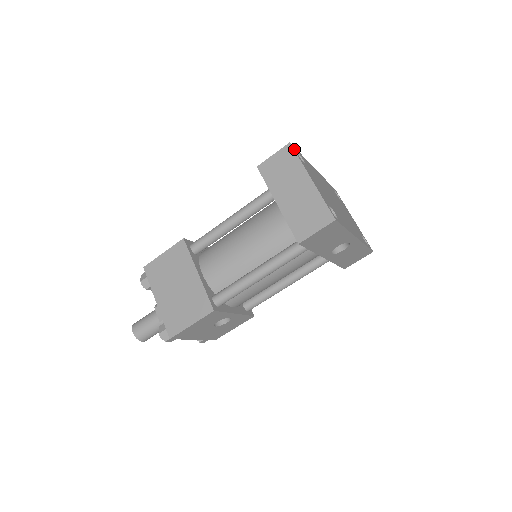
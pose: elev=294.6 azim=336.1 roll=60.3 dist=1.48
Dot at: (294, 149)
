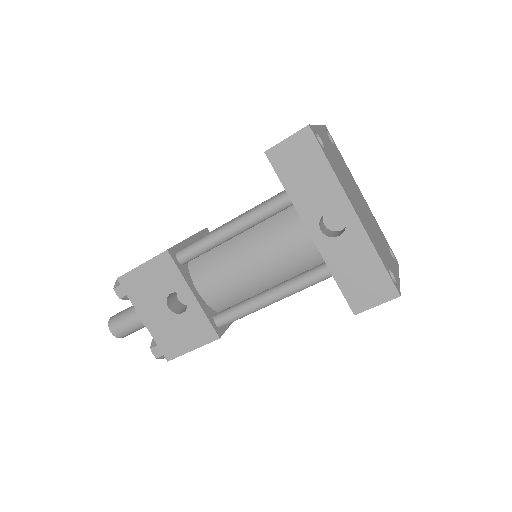
Dot at: (325, 127)
